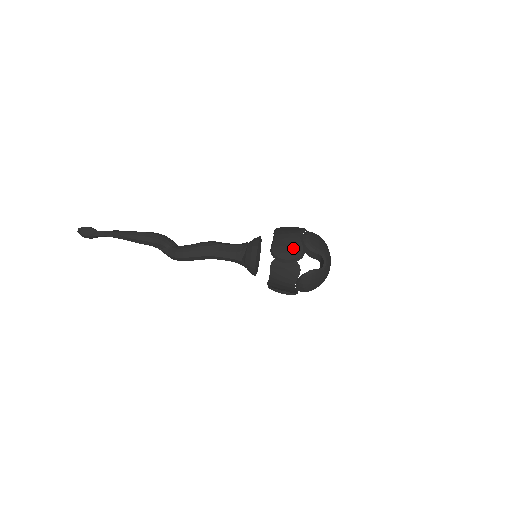
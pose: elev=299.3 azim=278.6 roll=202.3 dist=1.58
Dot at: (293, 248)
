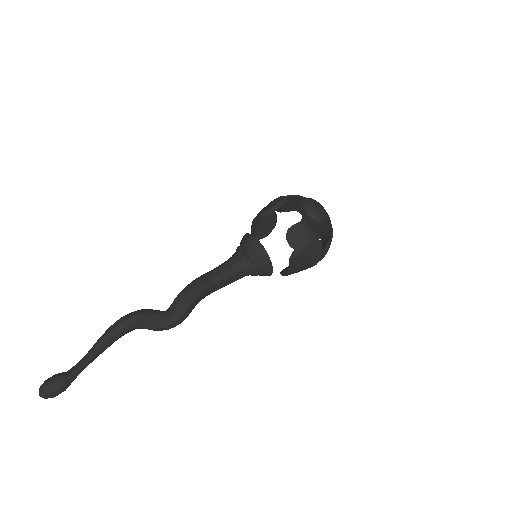
Dot at: (273, 202)
